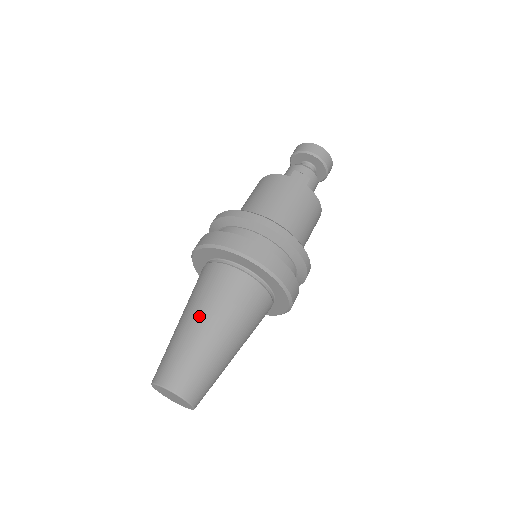
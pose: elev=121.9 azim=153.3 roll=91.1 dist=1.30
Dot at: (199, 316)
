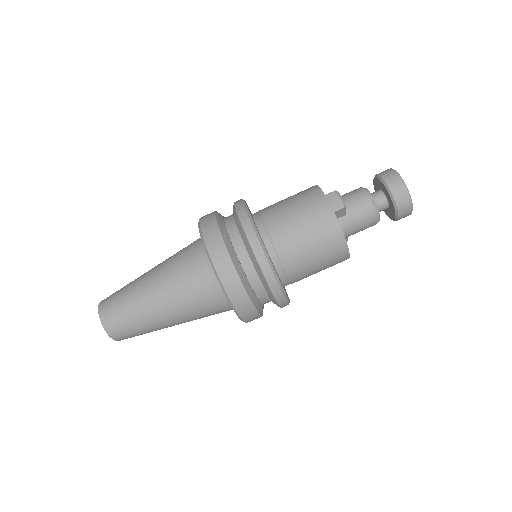
Dot at: (154, 273)
